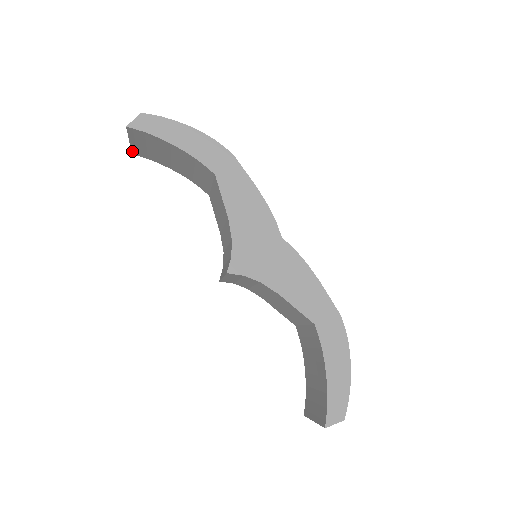
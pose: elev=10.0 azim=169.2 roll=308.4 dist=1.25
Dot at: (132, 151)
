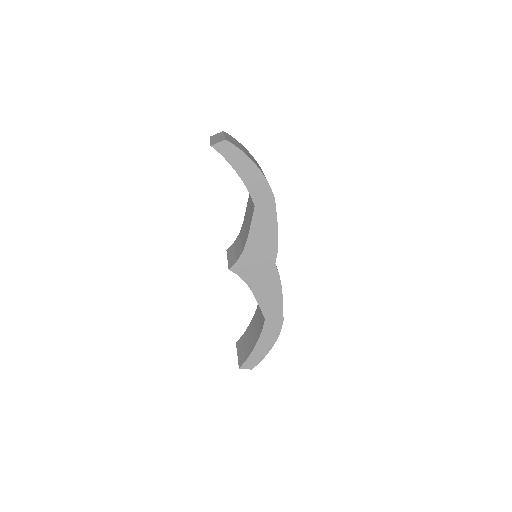
Dot at: occluded
